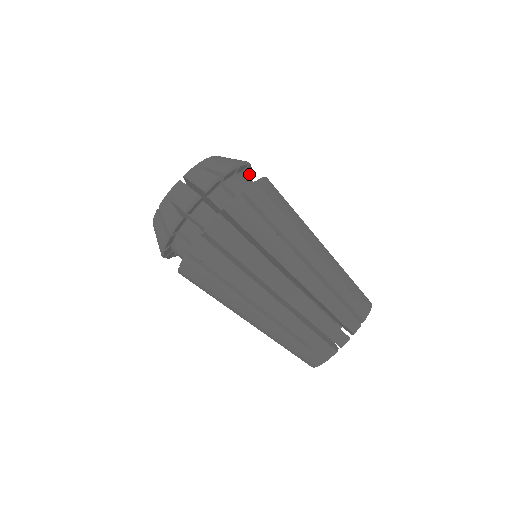
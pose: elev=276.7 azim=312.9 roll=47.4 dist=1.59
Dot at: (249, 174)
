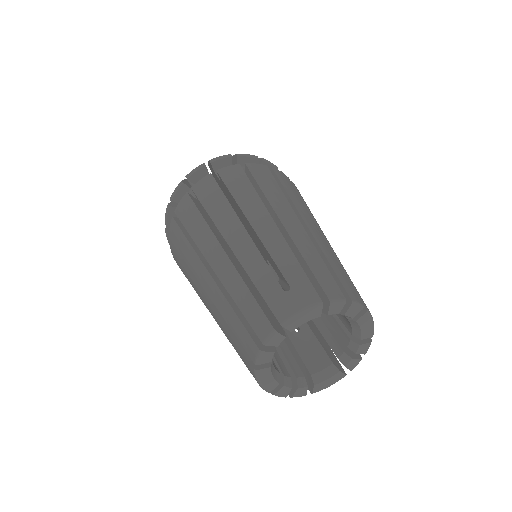
Dot at: occluded
